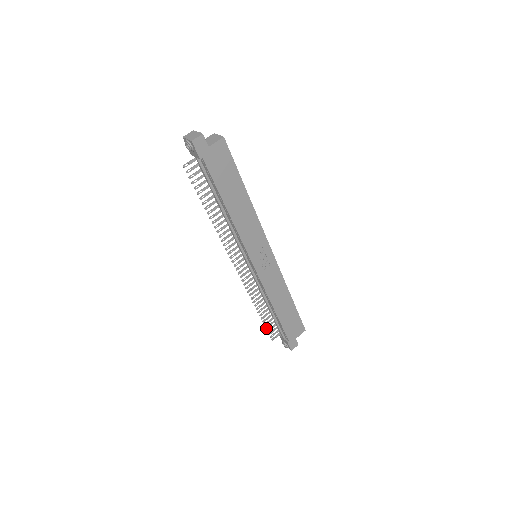
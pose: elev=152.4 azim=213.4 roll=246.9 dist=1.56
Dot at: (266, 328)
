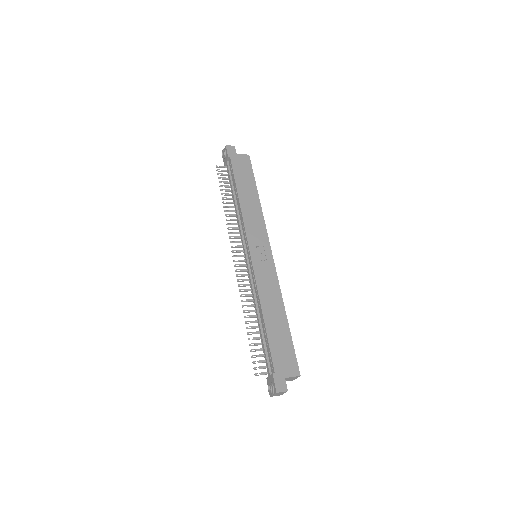
Dot at: (251, 350)
